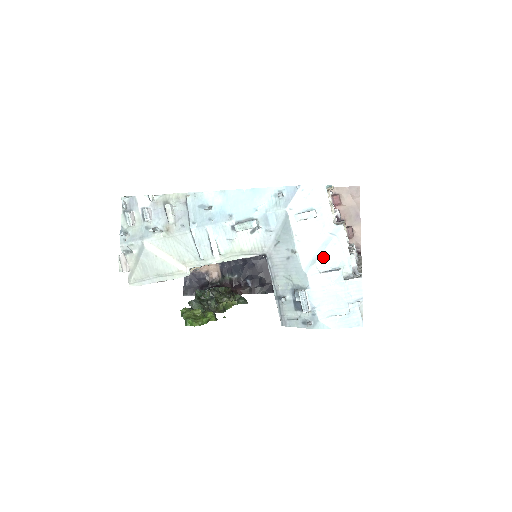
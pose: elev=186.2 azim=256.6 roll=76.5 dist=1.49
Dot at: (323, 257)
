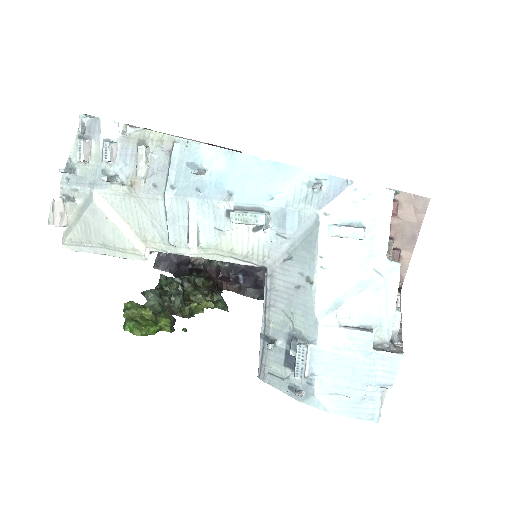
Dot at: (352, 304)
